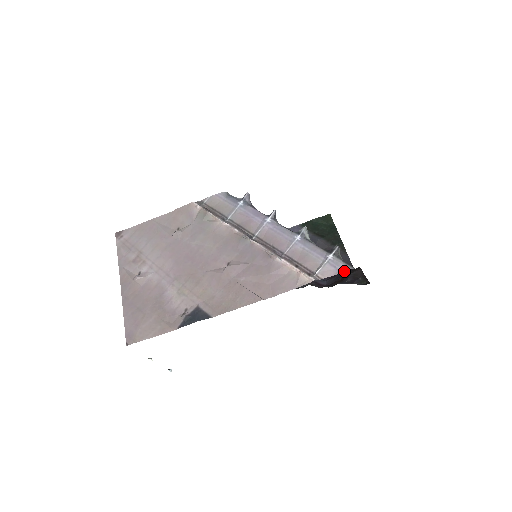
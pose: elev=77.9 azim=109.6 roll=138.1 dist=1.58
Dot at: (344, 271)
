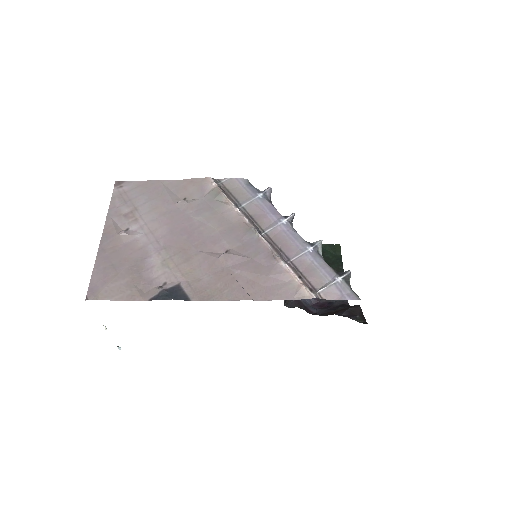
Dot at: (349, 299)
